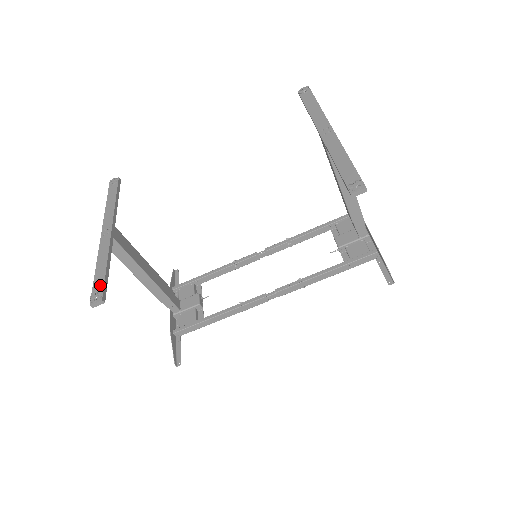
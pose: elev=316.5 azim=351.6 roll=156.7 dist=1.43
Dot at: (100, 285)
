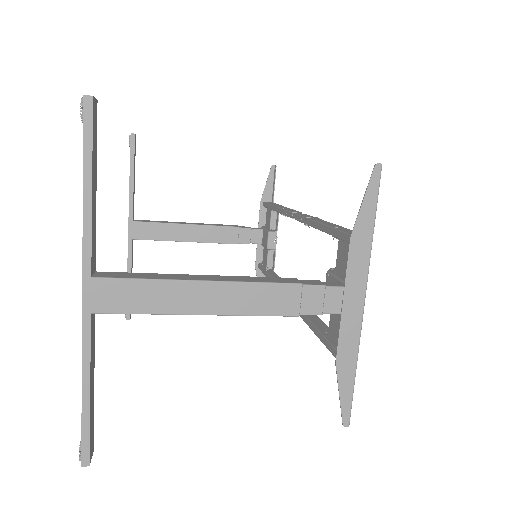
Dot at: occluded
